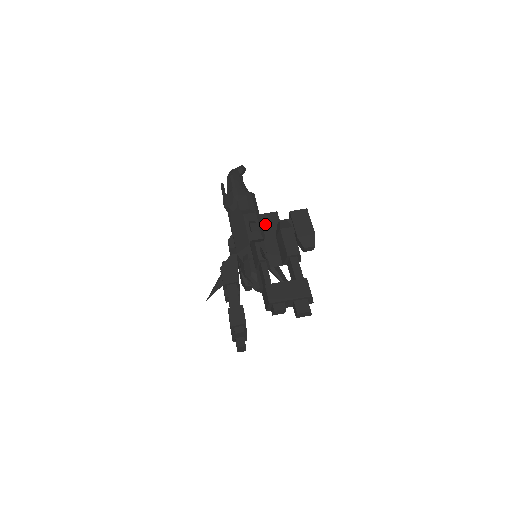
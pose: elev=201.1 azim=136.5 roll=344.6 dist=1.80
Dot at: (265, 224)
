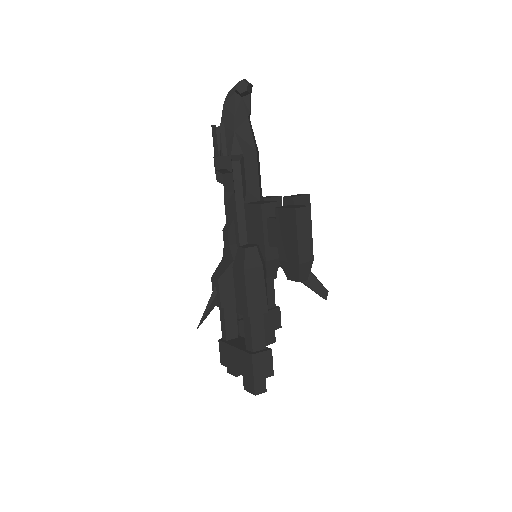
Dot at: (248, 224)
